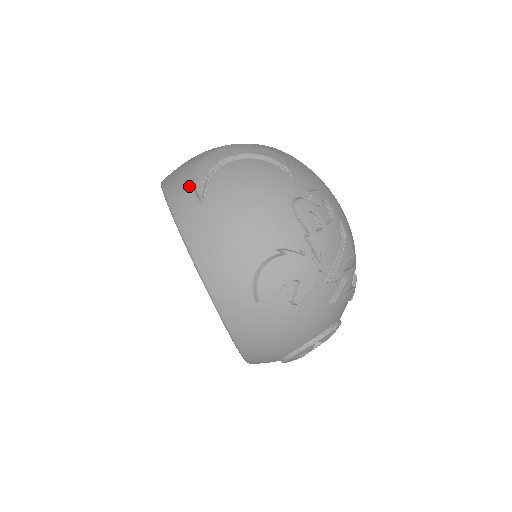
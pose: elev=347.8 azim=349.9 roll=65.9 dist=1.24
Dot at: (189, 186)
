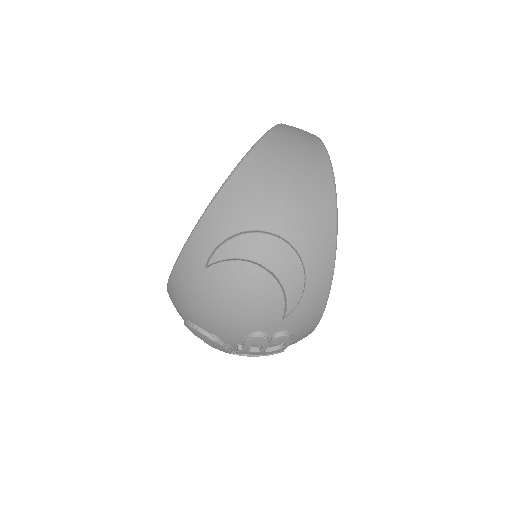
Dot at: (218, 239)
